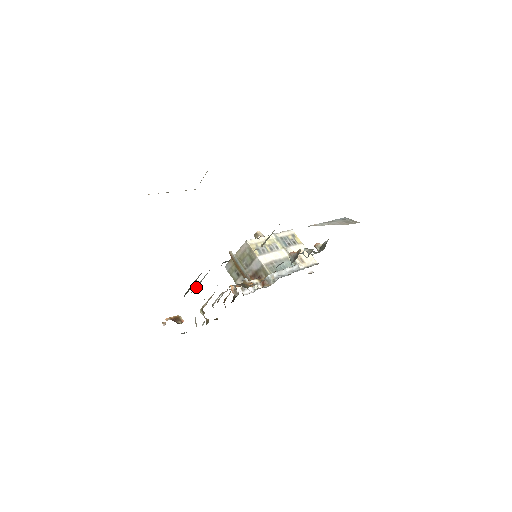
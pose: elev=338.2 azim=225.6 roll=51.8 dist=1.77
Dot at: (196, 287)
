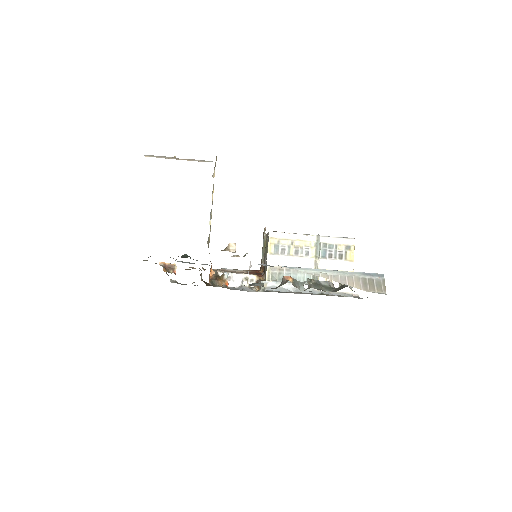
Dot at: occluded
